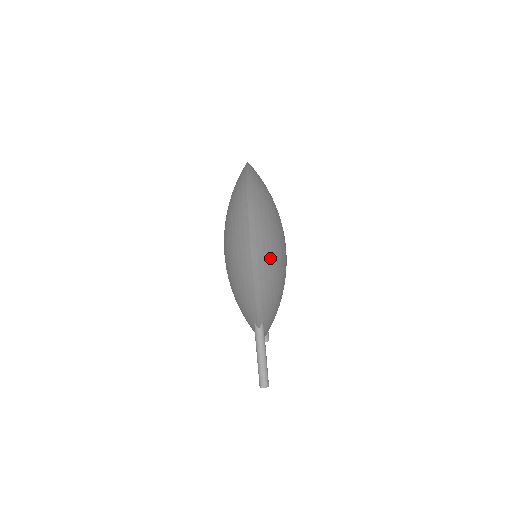
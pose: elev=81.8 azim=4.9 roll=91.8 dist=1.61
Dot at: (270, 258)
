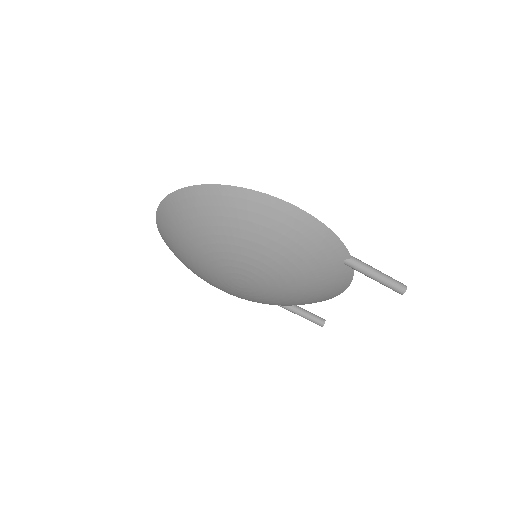
Dot at: occluded
